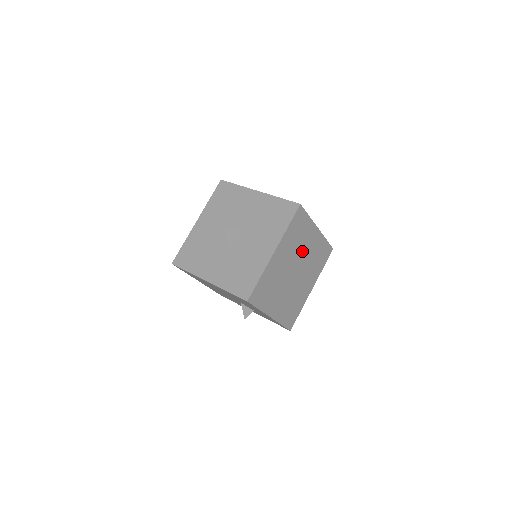
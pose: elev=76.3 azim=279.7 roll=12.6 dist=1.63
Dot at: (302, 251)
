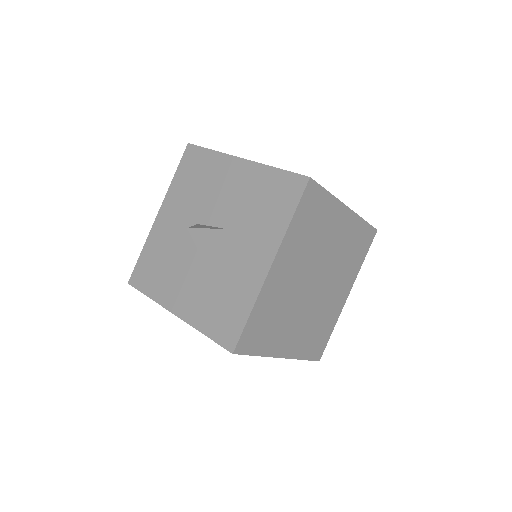
Dot at: (324, 249)
